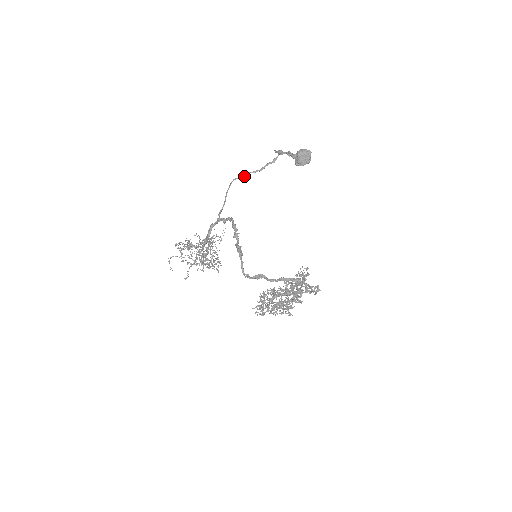
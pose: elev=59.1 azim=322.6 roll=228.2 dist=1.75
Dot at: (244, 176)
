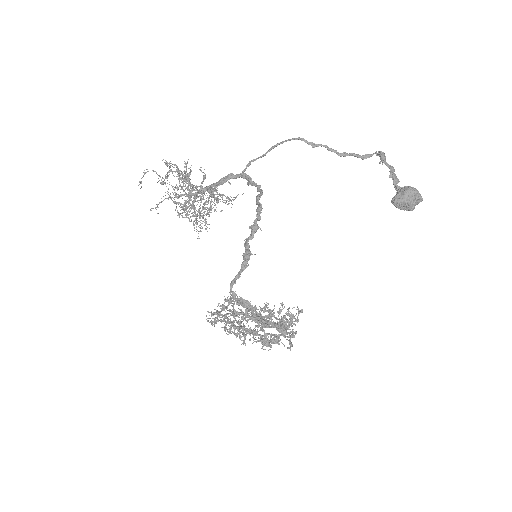
Dot at: (315, 146)
